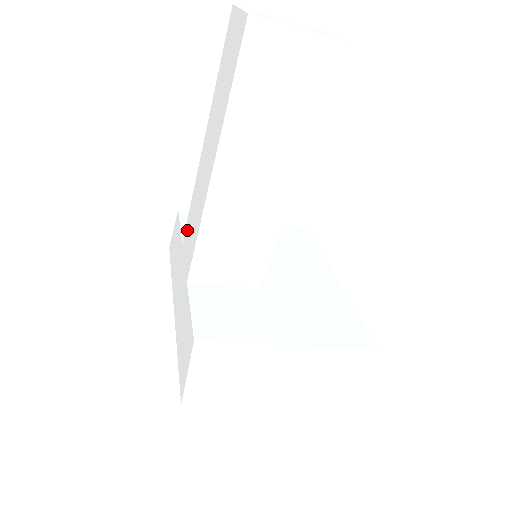
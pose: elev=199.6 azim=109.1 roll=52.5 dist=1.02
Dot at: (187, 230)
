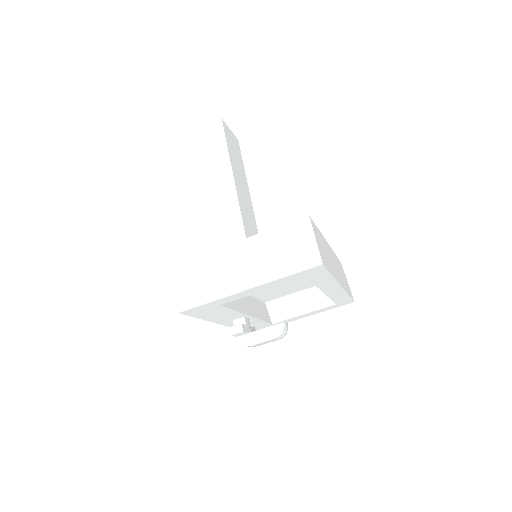
Dot at: occluded
